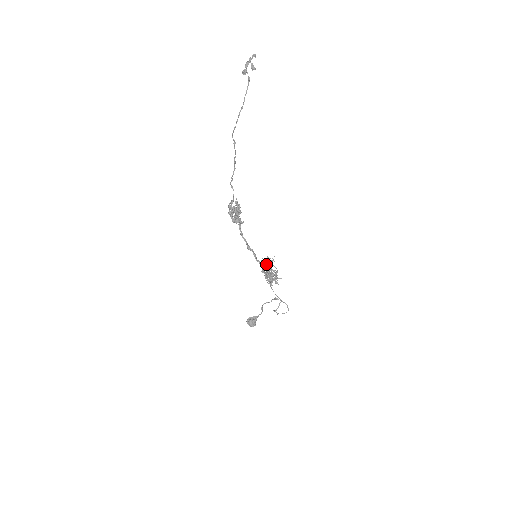
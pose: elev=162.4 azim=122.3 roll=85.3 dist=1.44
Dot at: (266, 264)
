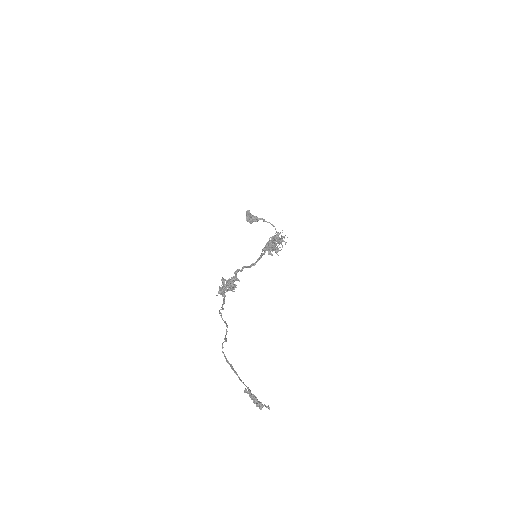
Dot at: (271, 245)
